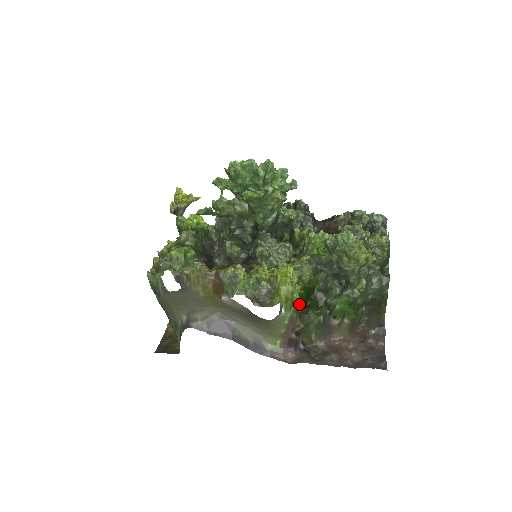
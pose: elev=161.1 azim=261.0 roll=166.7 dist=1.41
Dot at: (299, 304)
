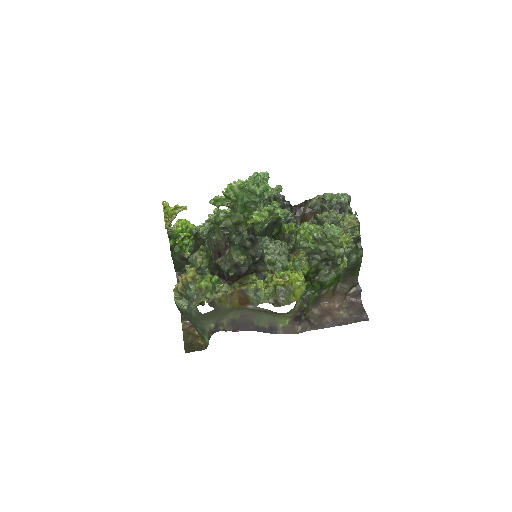
Dot at: occluded
